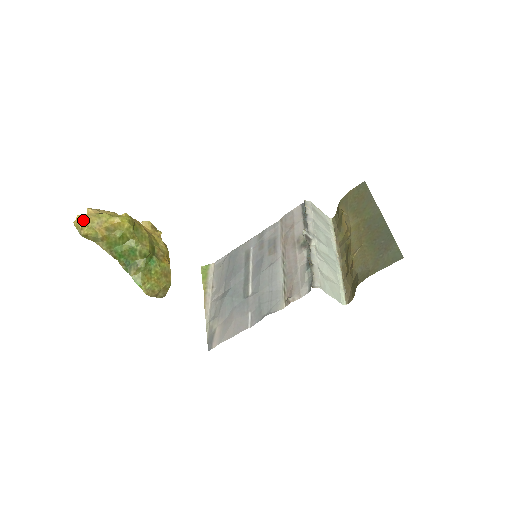
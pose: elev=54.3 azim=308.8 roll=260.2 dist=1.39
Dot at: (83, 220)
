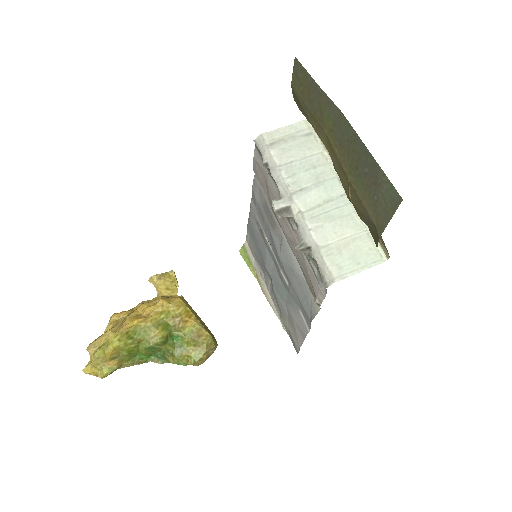
Dot at: (90, 370)
